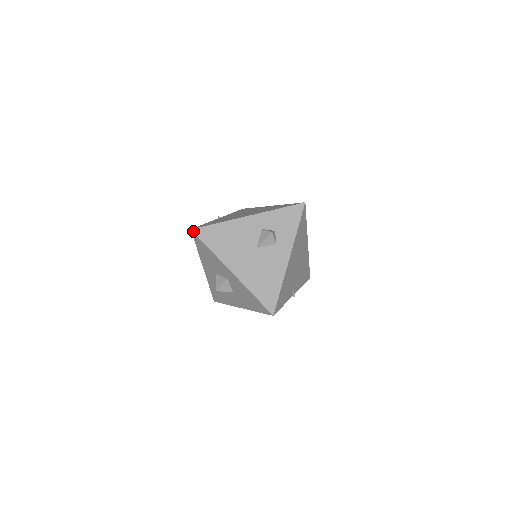
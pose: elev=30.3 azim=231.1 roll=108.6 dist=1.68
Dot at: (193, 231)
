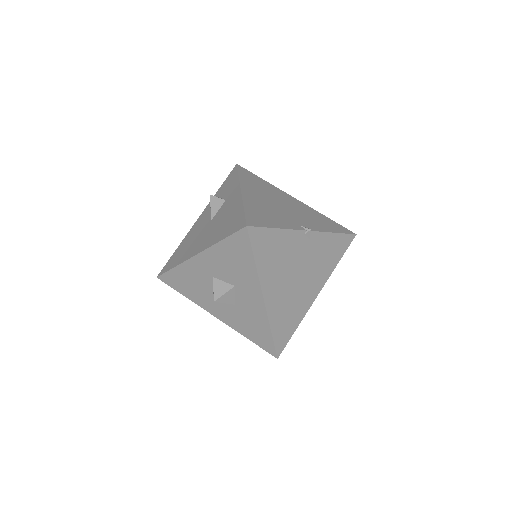
Dot at: (158, 276)
